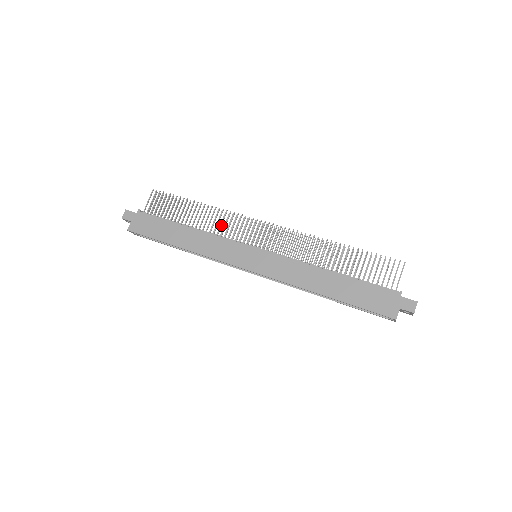
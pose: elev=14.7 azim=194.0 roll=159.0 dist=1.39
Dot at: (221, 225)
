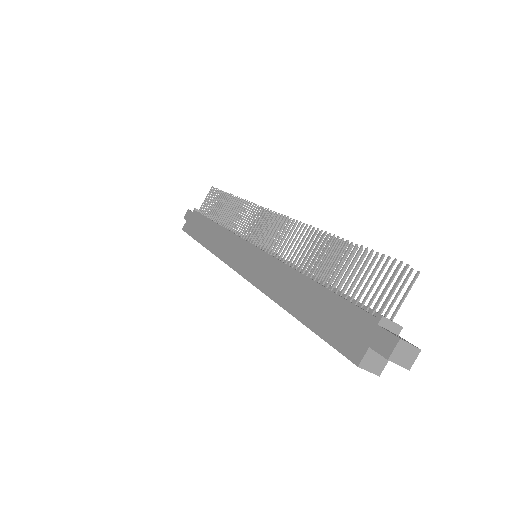
Dot at: (239, 219)
